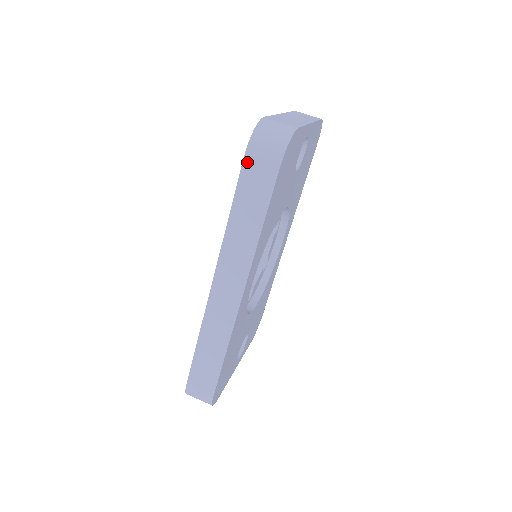
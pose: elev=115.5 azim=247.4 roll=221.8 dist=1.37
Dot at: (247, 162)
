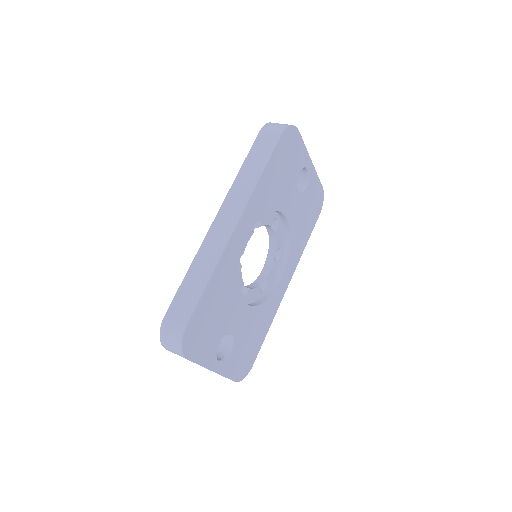
Dot at: (261, 134)
